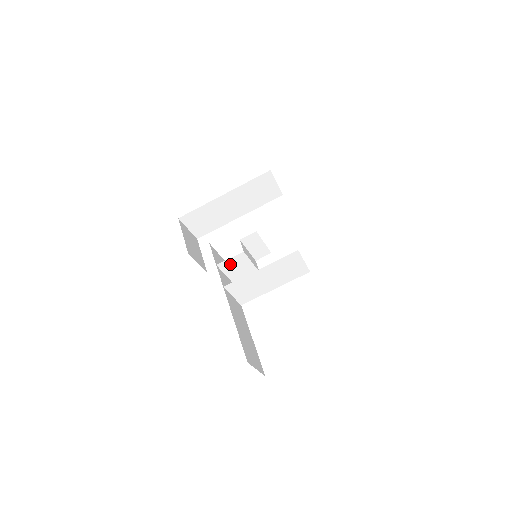
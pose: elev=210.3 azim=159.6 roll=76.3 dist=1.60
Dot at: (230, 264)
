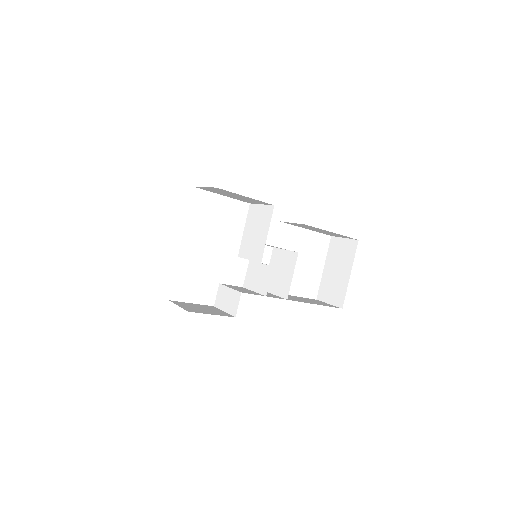
Dot at: (263, 283)
